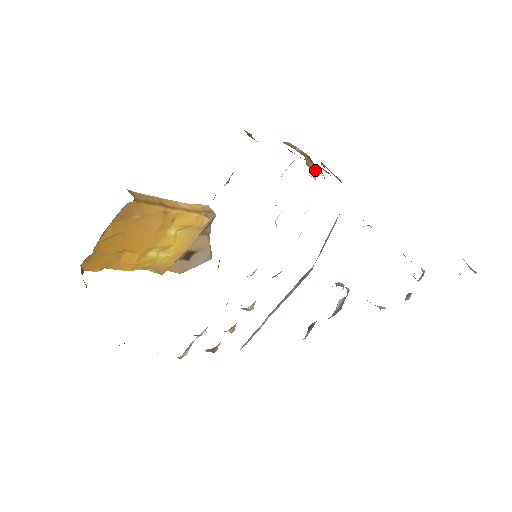
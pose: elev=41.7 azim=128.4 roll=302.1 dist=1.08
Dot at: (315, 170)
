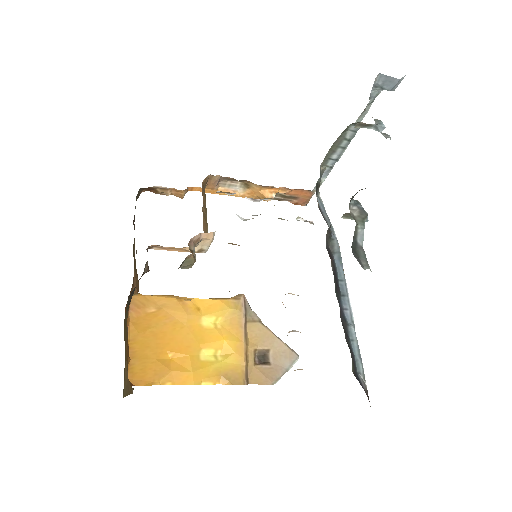
Dot at: (272, 196)
